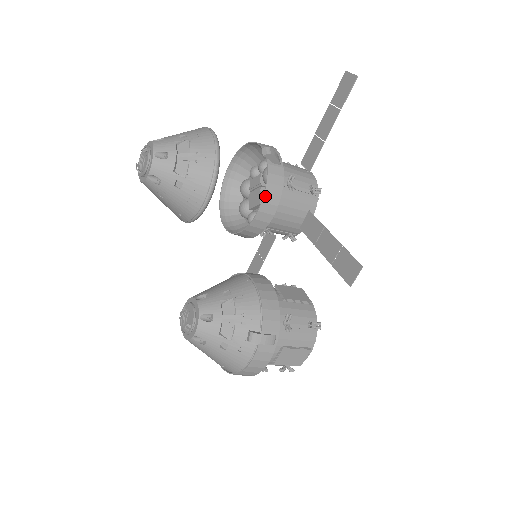
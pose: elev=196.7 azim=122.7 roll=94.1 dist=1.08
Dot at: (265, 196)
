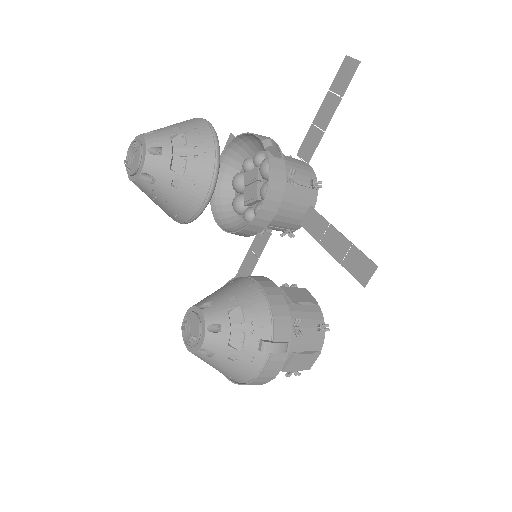
Dot at: (268, 193)
